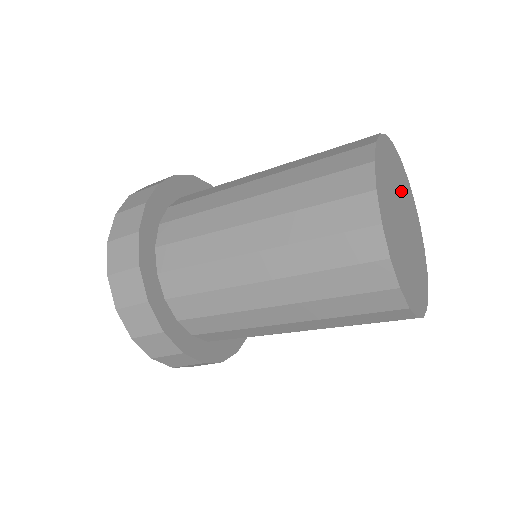
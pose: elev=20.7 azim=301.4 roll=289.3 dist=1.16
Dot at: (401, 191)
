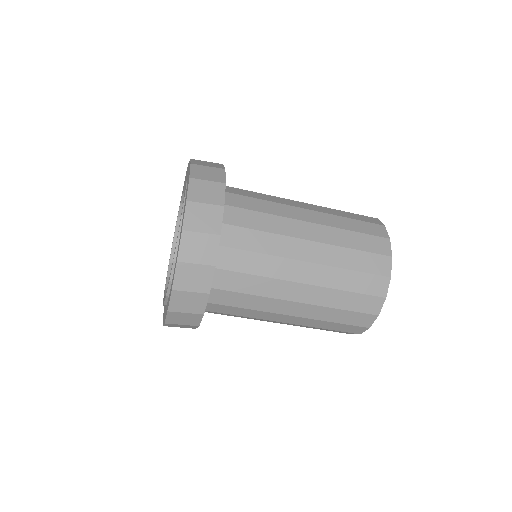
Dot at: occluded
